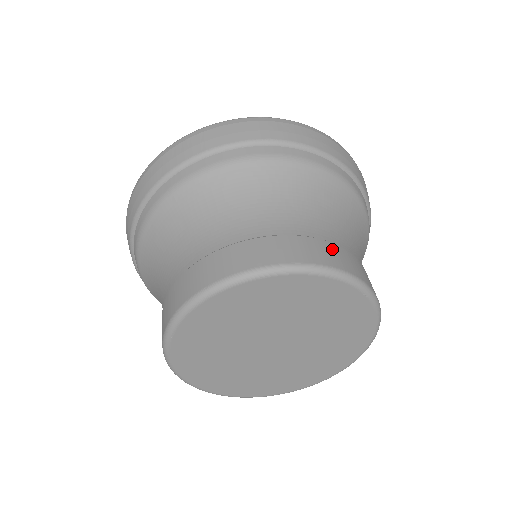
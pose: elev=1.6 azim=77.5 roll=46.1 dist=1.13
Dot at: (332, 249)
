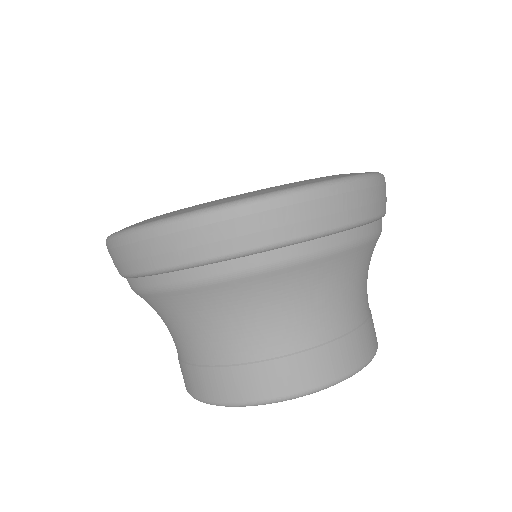
Dot at: (369, 330)
